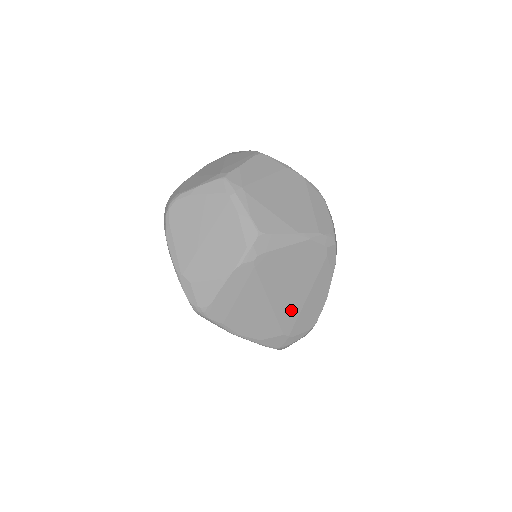
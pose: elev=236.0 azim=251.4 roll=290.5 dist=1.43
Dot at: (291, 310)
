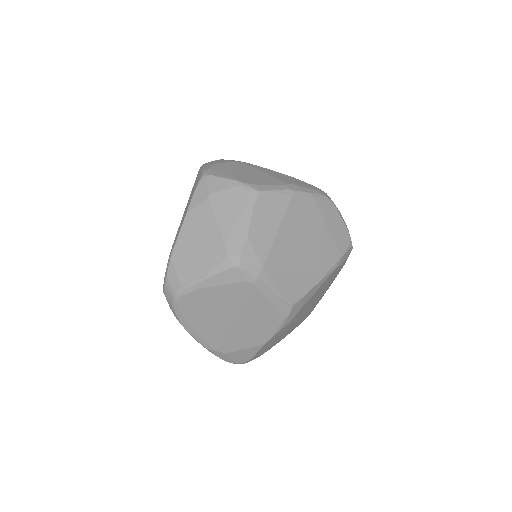
Dot at: (312, 308)
